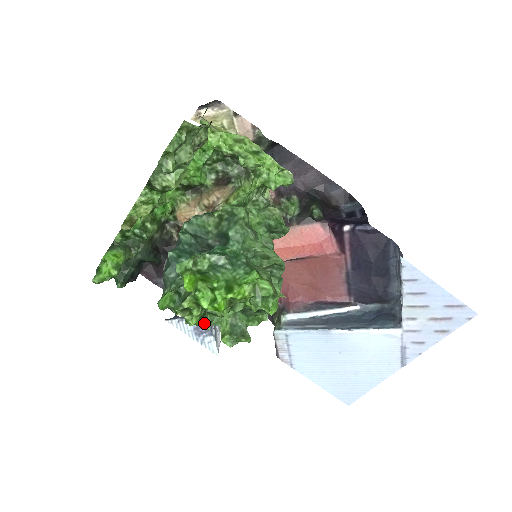
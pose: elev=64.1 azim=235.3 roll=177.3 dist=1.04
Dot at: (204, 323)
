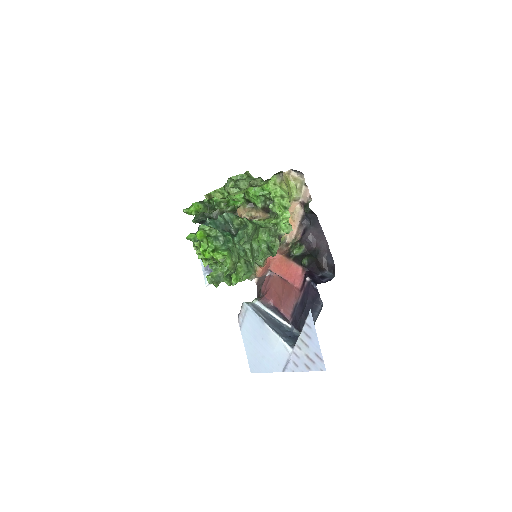
Dot at: (205, 263)
